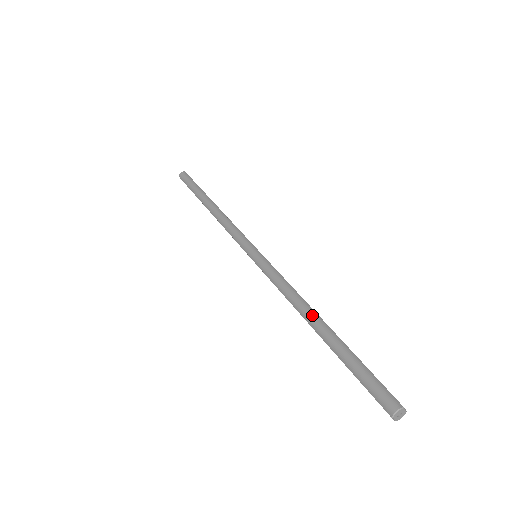
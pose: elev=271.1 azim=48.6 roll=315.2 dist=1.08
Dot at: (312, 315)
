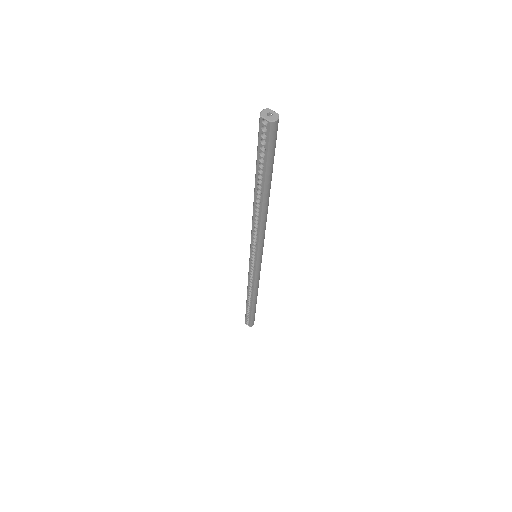
Dot at: occluded
